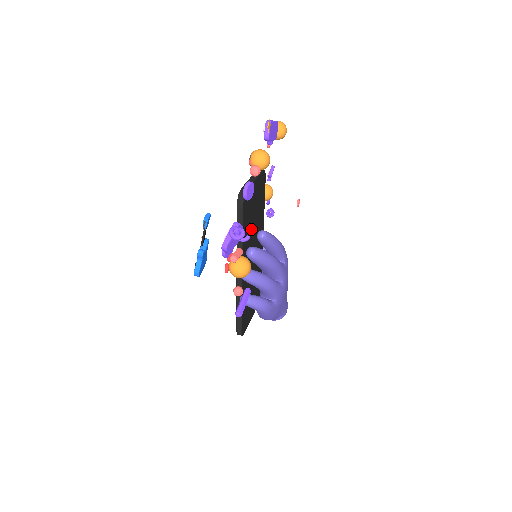
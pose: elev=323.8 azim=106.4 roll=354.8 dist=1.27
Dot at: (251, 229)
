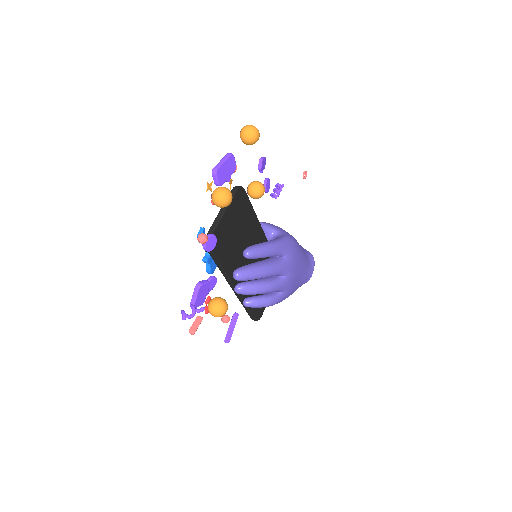
Dot at: (236, 249)
